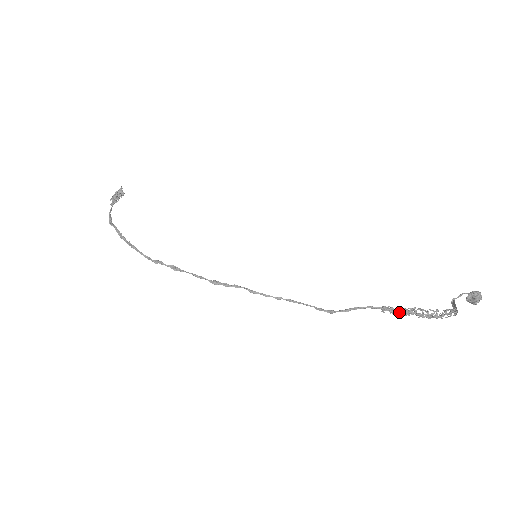
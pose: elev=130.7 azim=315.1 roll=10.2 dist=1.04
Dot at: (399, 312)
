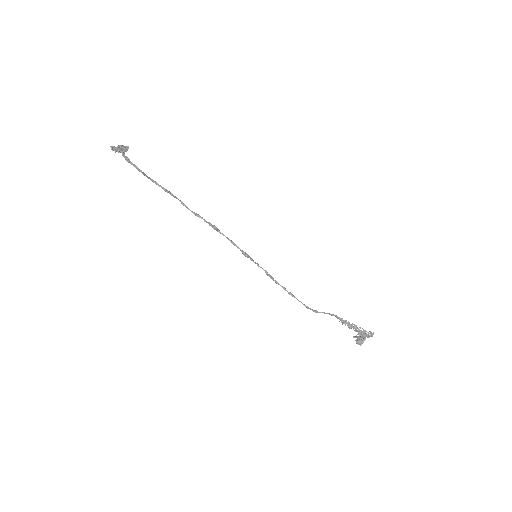
Dot at: (350, 324)
